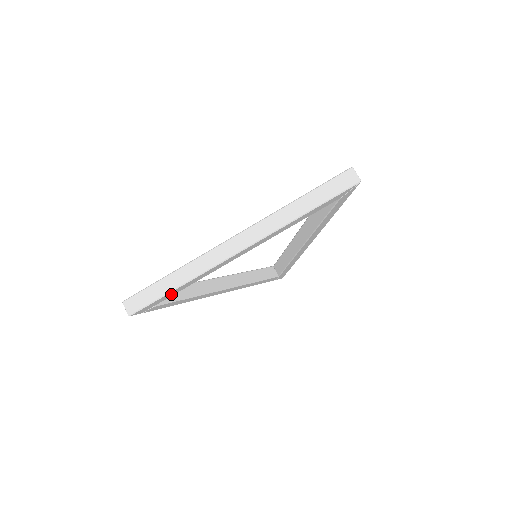
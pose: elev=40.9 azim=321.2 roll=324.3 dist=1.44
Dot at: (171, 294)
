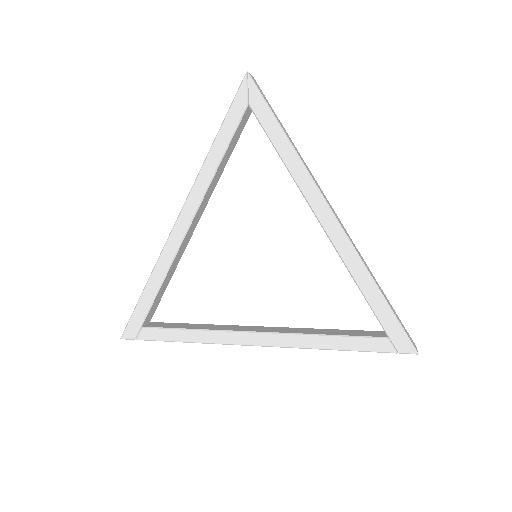
Dot at: (147, 301)
